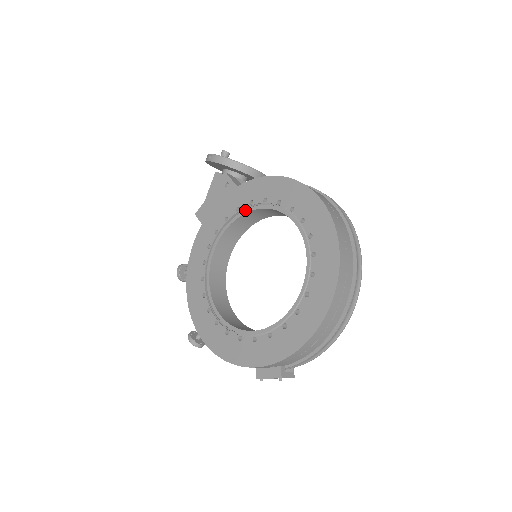
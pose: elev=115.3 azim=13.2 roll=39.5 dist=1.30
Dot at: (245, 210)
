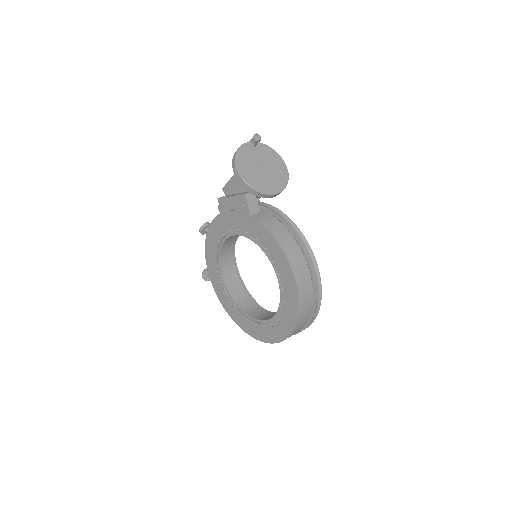
Dot at: (251, 238)
